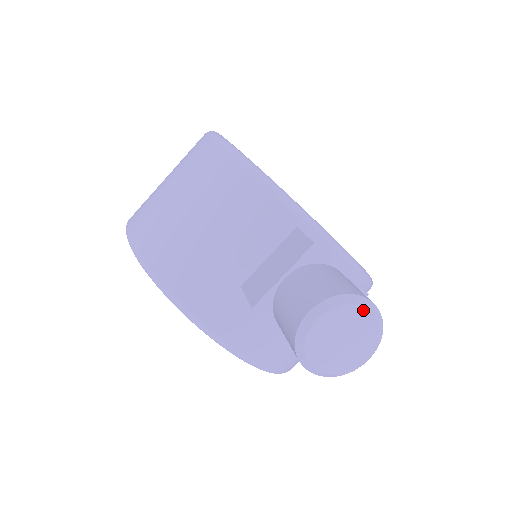
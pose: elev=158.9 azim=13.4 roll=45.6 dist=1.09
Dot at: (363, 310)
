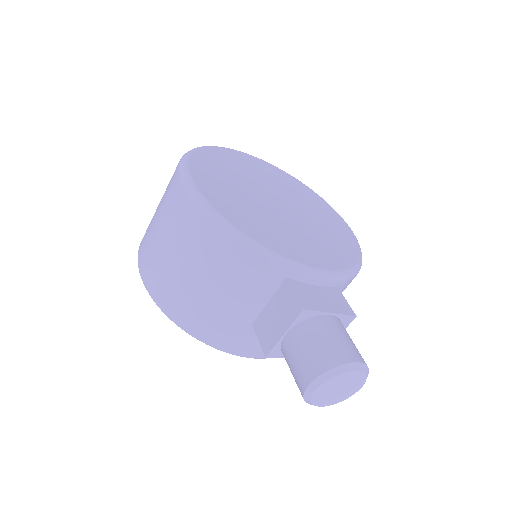
Dot at: (350, 372)
